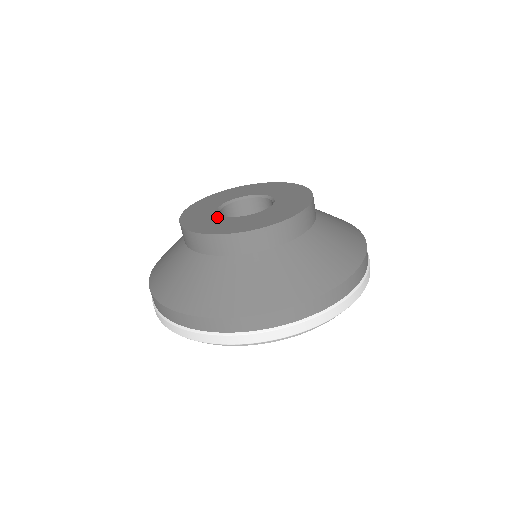
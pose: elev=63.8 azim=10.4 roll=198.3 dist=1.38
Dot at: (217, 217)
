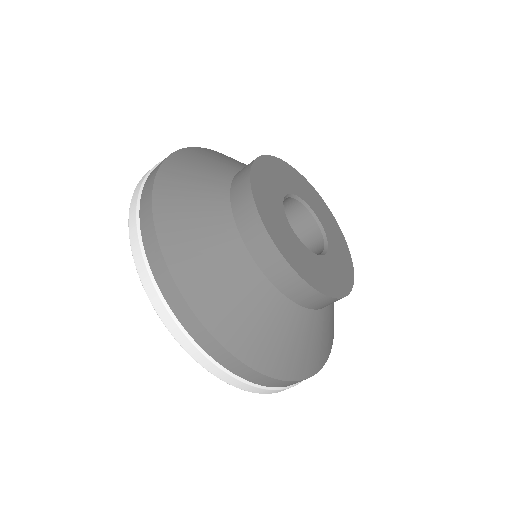
Dot at: (306, 251)
